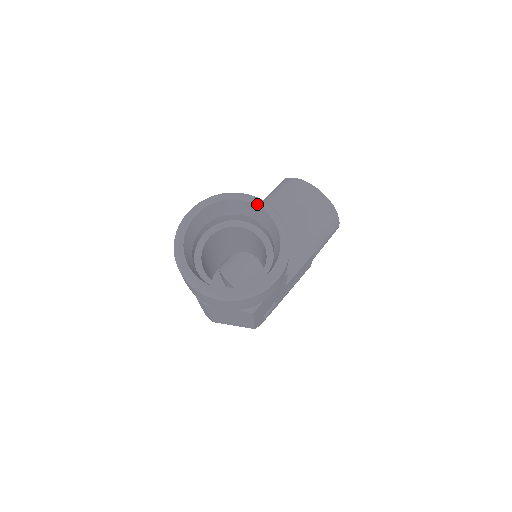
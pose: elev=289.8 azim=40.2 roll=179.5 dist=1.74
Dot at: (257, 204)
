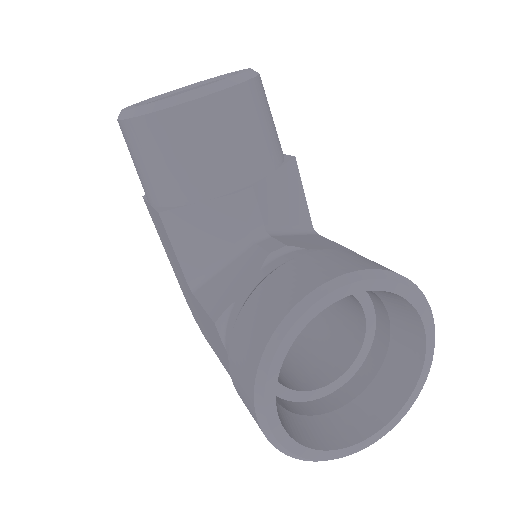
Dot at: (324, 307)
